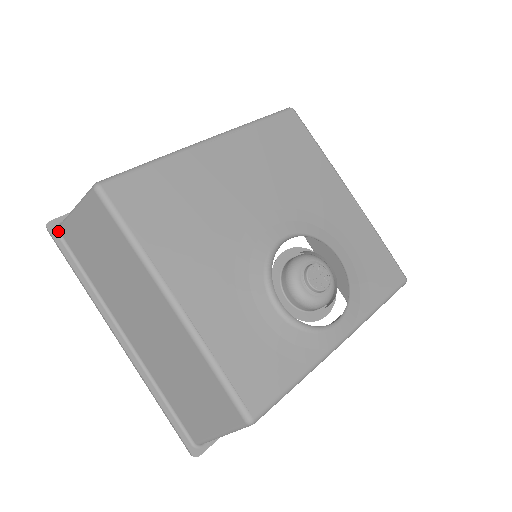
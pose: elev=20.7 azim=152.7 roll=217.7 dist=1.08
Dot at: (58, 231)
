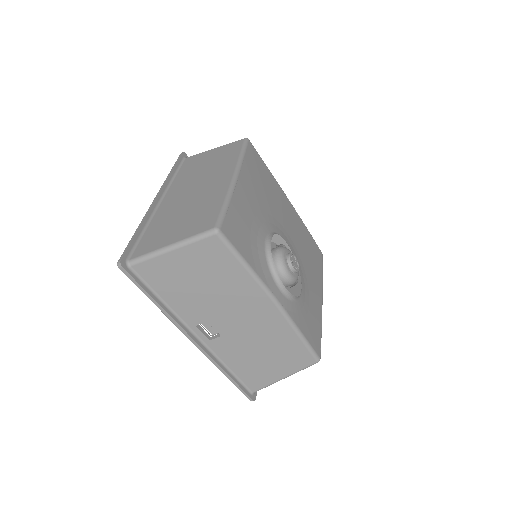
Dot at: (185, 158)
